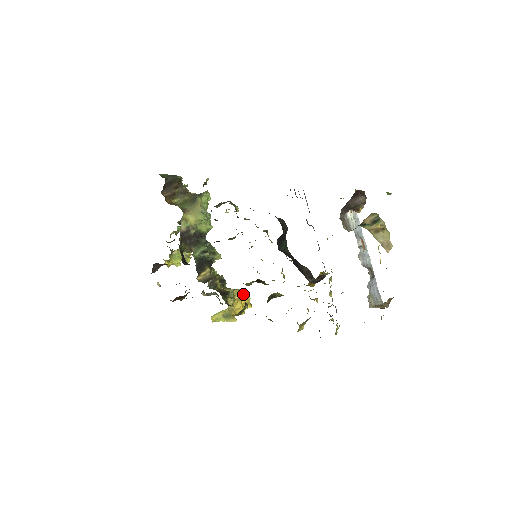
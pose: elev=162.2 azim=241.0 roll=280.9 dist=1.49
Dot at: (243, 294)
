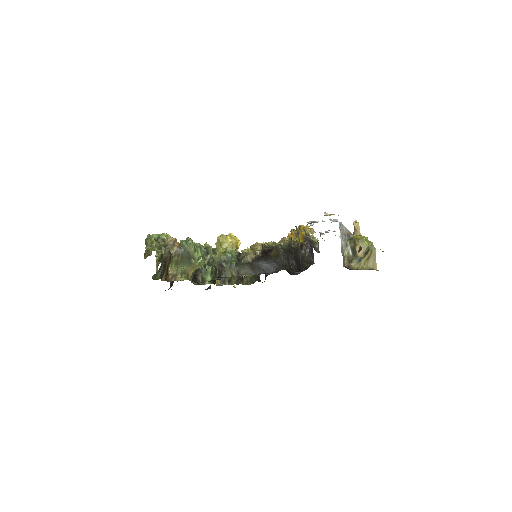
Dot at: (236, 247)
